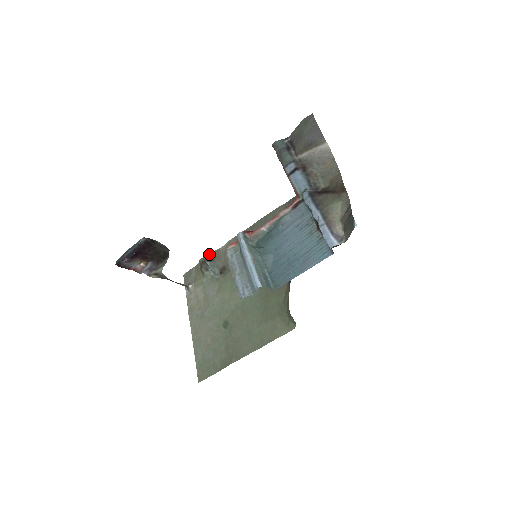
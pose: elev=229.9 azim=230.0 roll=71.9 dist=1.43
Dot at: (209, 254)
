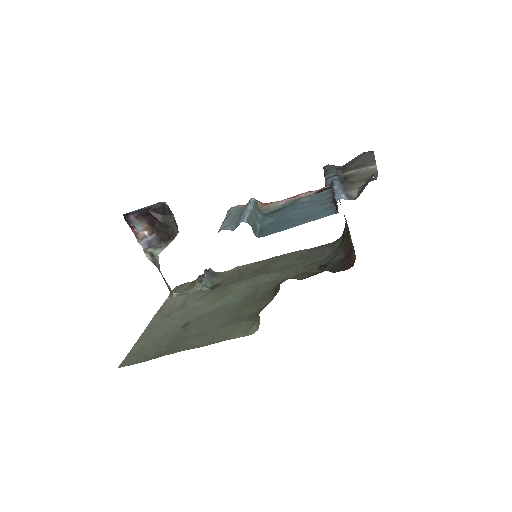
Dot at: (212, 271)
